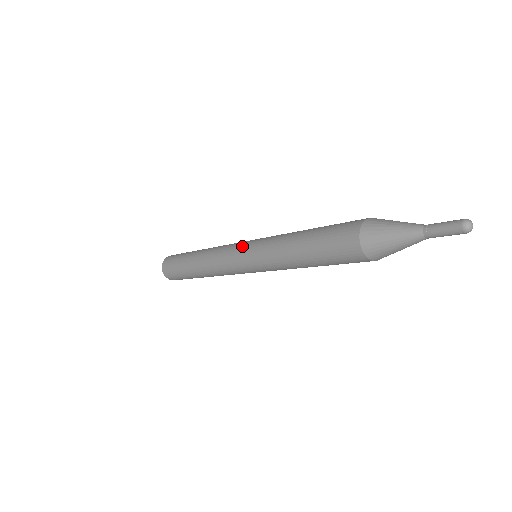
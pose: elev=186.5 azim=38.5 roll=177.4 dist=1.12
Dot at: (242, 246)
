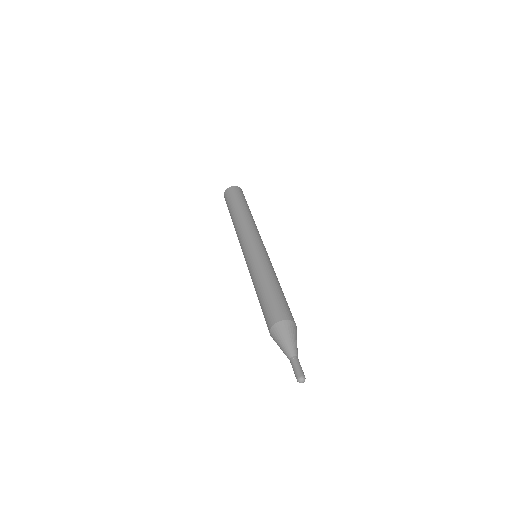
Dot at: (244, 255)
